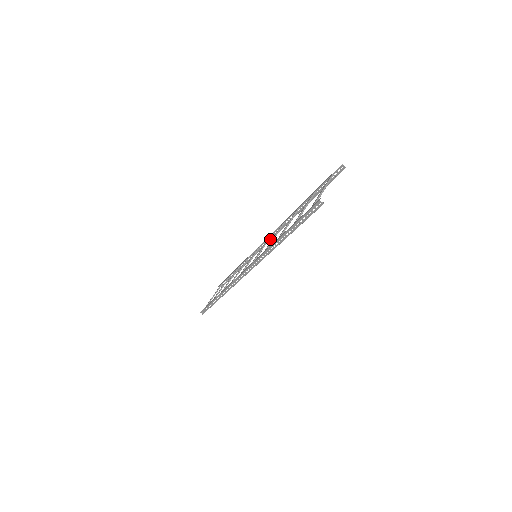
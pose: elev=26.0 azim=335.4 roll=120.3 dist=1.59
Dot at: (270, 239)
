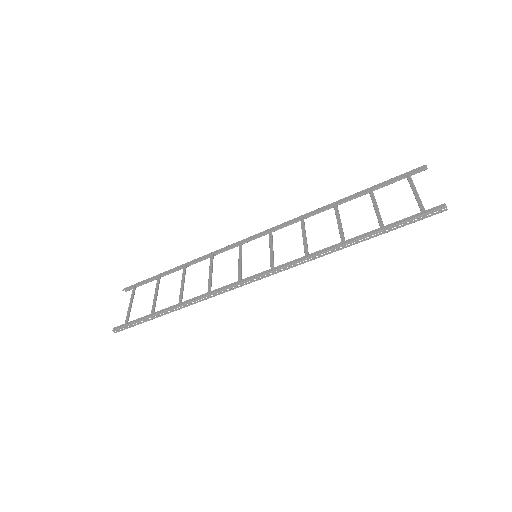
Dot at: (265, 234)
